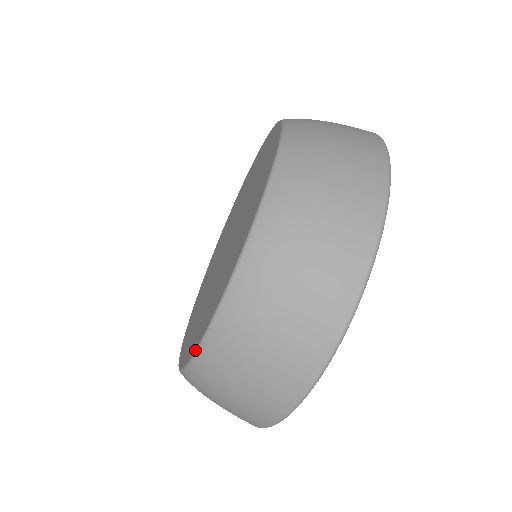
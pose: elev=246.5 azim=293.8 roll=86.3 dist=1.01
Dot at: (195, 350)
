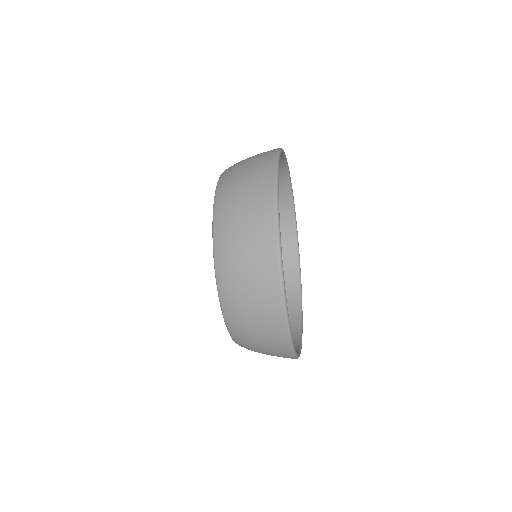
Dot at: occluded
